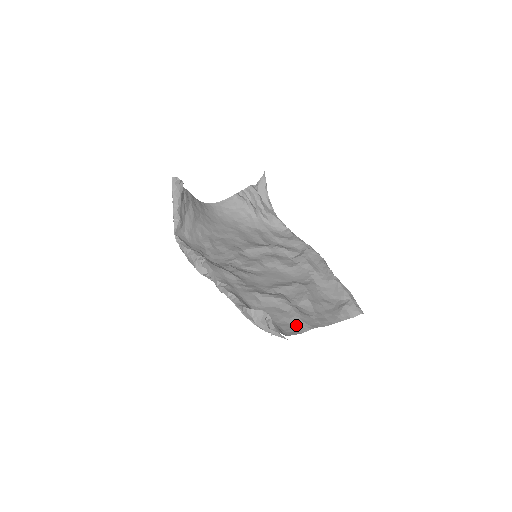
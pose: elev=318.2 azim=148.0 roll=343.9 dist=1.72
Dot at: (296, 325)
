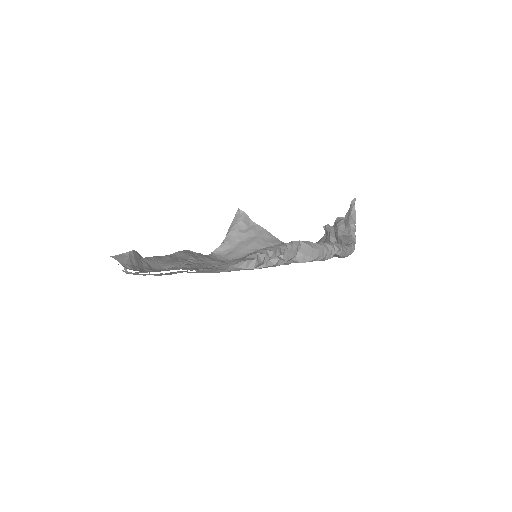
Dot at: (161, 270)
